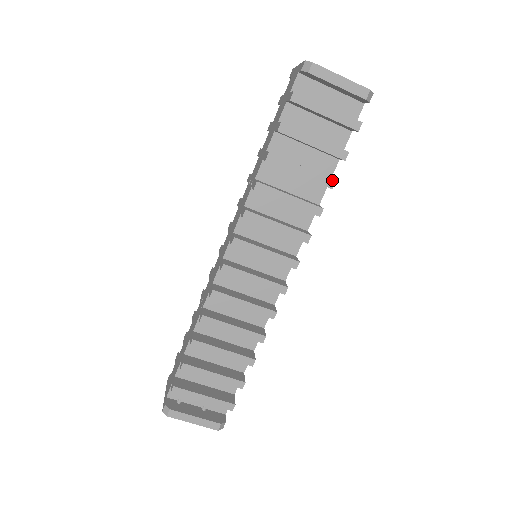
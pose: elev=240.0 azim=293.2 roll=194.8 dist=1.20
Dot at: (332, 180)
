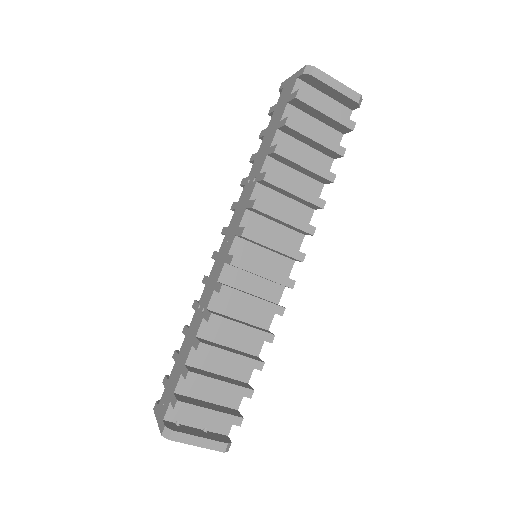
Dot at: (333, 174)
